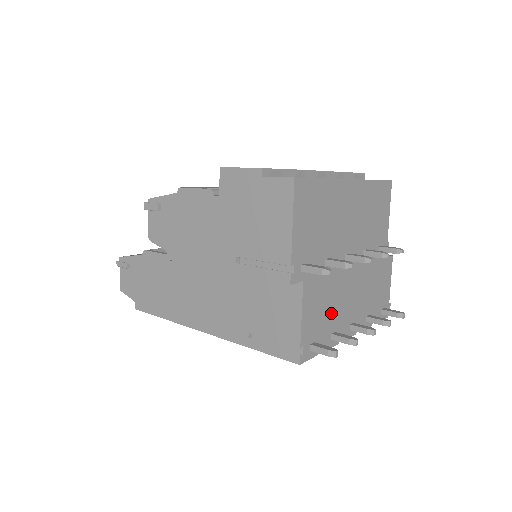
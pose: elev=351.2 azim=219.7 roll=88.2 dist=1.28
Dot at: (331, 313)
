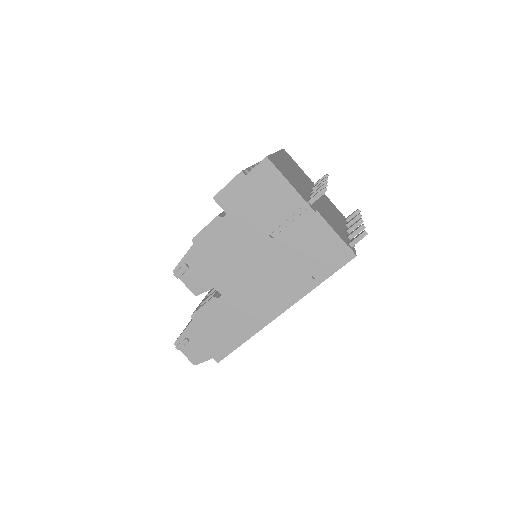
Dot at: (337, 226)
